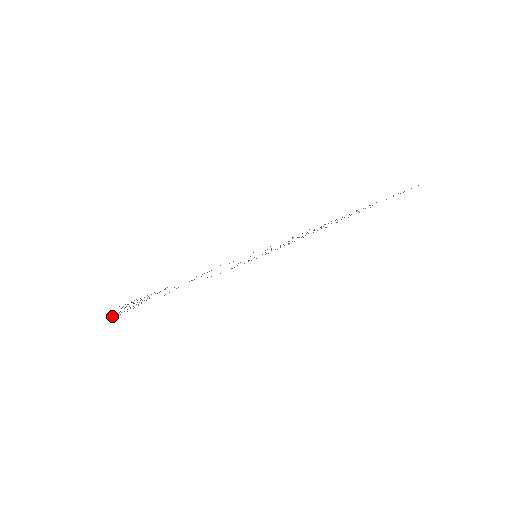
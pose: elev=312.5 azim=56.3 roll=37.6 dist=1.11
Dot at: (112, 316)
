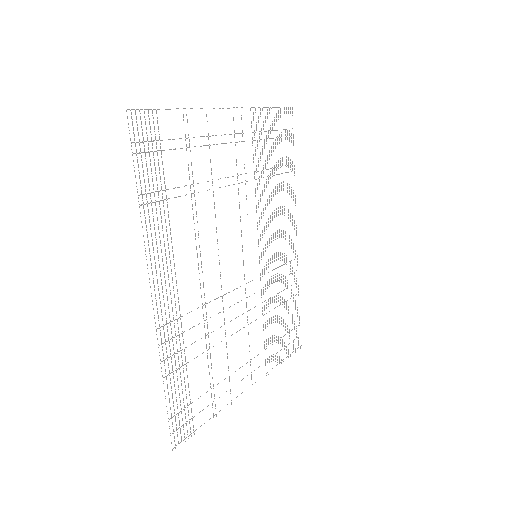
Dot at: (163, 358)
